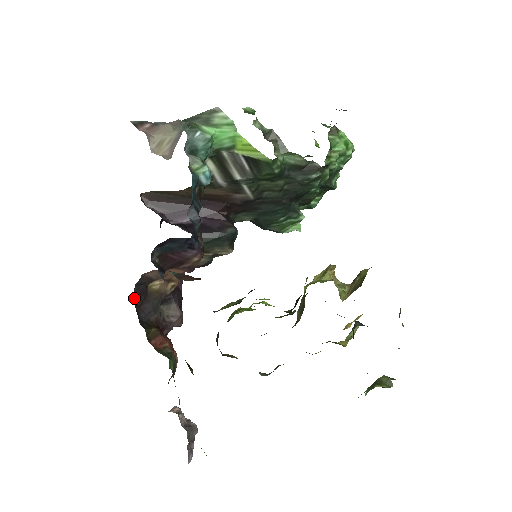
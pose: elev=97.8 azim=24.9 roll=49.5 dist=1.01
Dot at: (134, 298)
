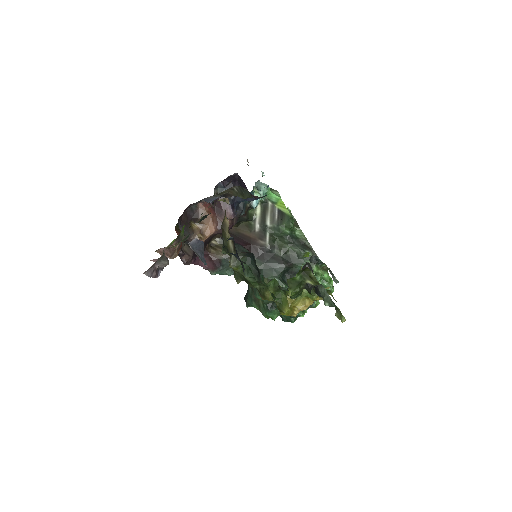
Dot at: (184, 213)
